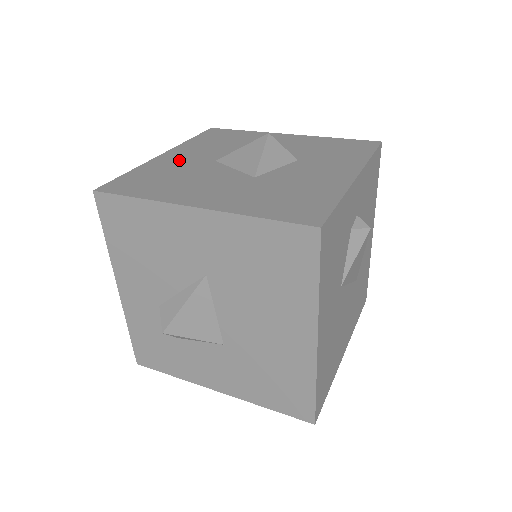
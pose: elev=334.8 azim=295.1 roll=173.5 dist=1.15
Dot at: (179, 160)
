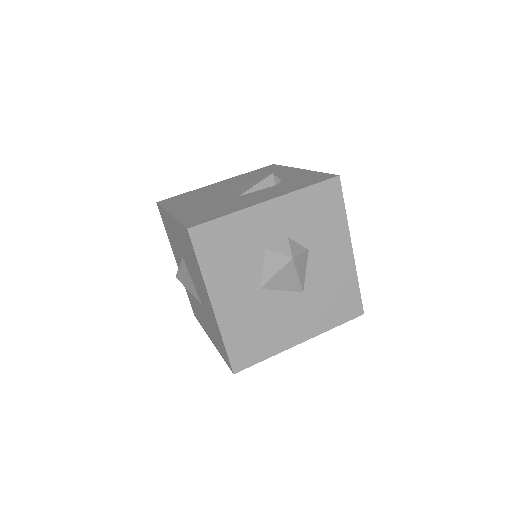
Dot at: (237, 306)
